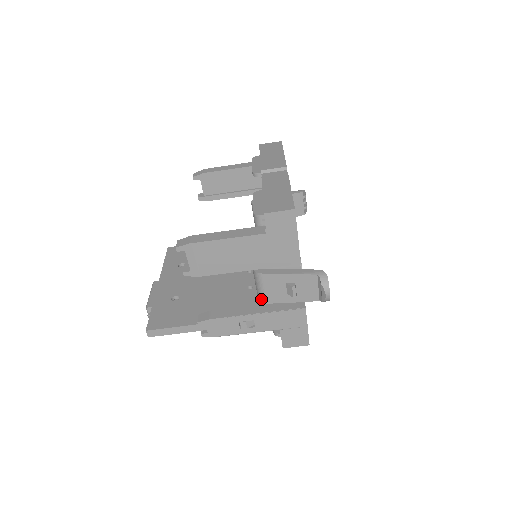
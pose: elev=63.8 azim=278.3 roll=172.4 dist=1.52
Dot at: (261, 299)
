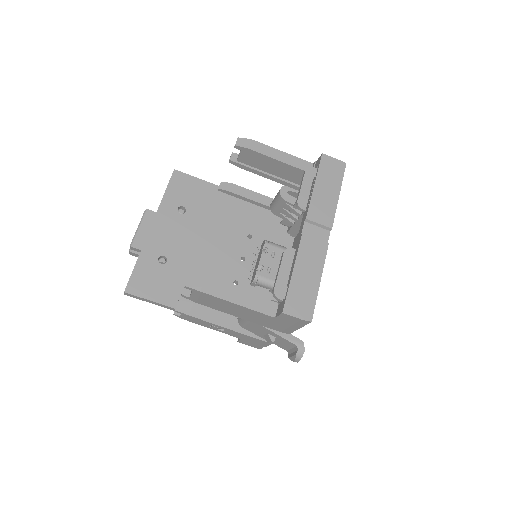
Dot at: (240, 323)
